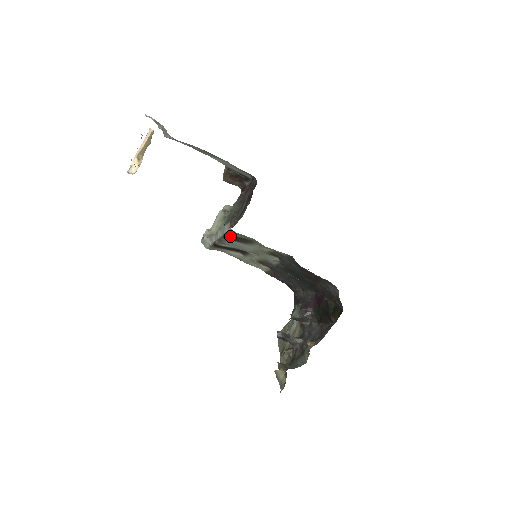
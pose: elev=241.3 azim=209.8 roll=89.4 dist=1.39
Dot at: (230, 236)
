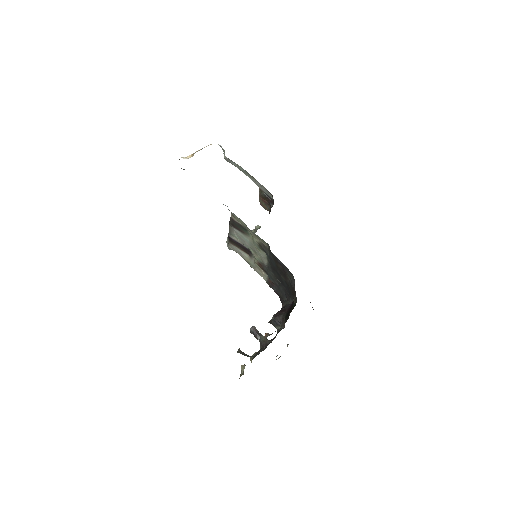
Dot at: (233, 222)
